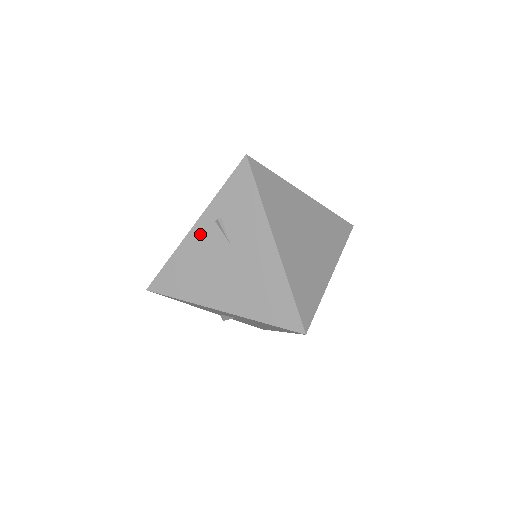
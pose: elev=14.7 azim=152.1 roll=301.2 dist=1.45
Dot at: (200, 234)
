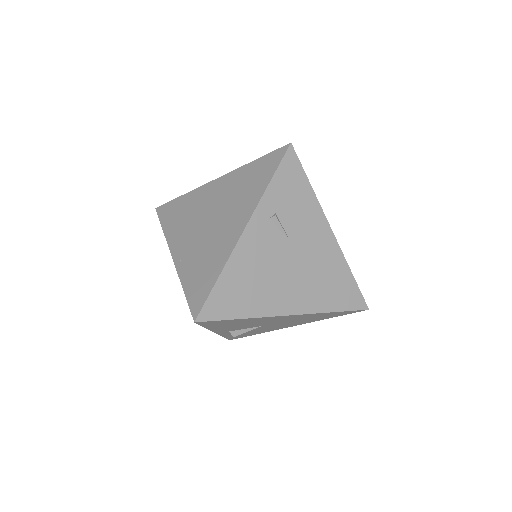
Dot at: (255, 236)
